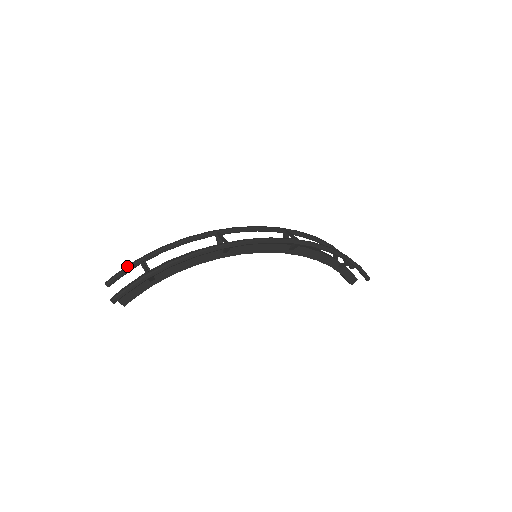
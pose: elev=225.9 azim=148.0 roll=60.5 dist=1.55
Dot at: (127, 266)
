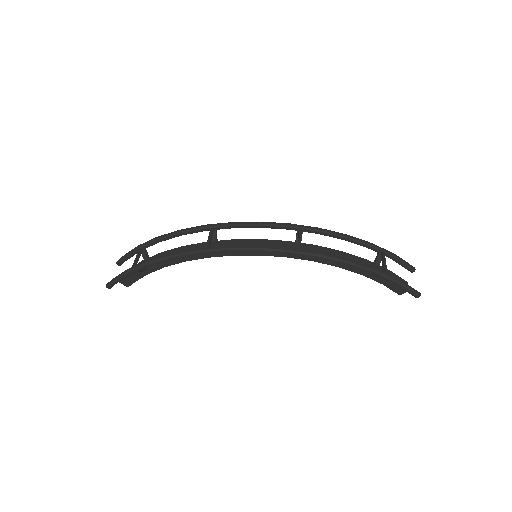
Dot at: (131, 250)
